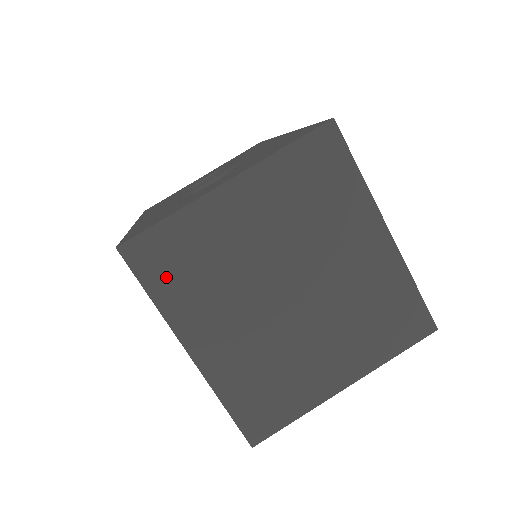
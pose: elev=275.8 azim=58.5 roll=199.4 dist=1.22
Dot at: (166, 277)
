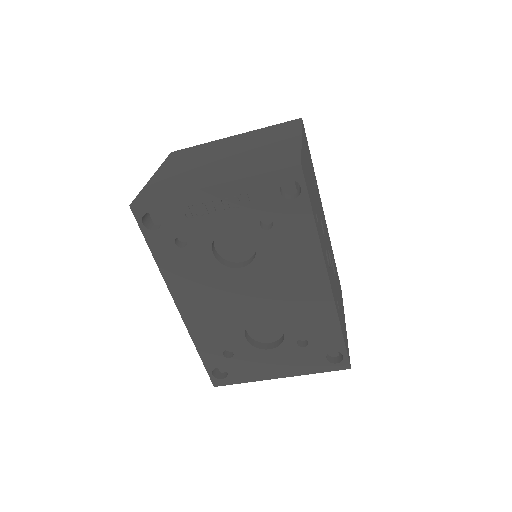
Dot at: (164, 192)
